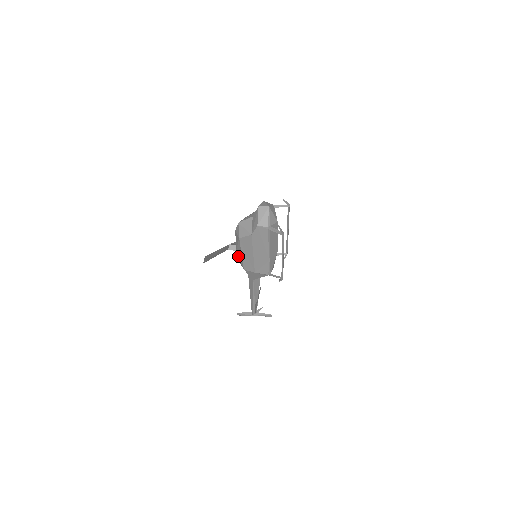
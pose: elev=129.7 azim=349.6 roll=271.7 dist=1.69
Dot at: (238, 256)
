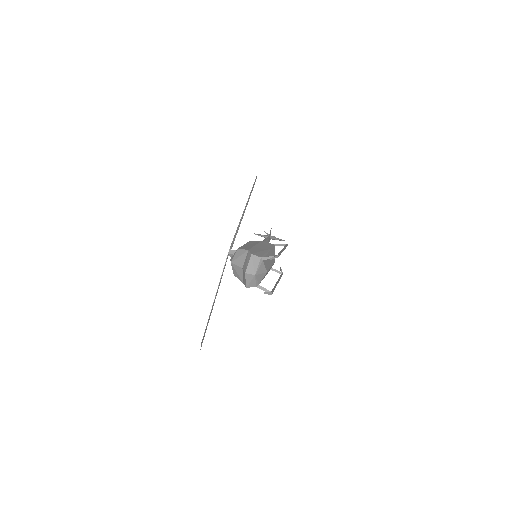
Dot at: occluded
